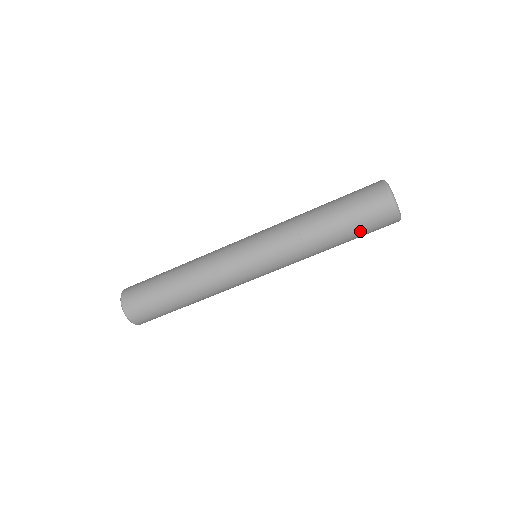
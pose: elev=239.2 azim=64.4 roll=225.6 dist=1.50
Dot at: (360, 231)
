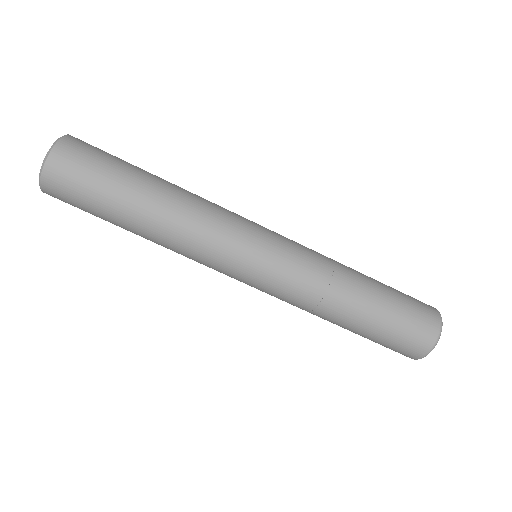
Dot at: (376, 339)
